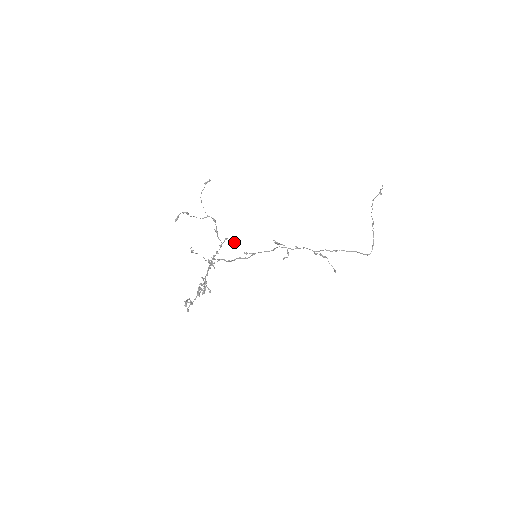
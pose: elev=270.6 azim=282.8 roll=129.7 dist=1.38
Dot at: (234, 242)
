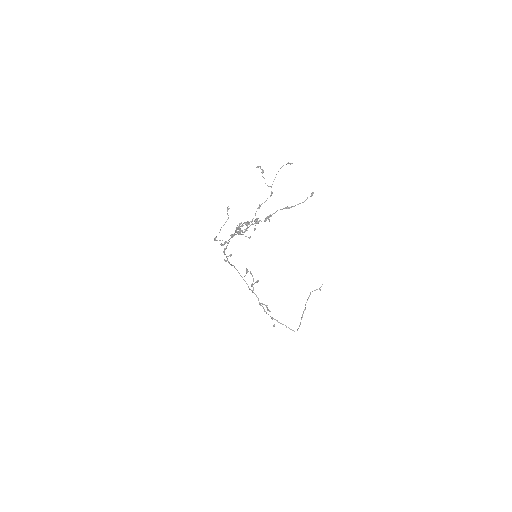
Dot at: (255, 229)
